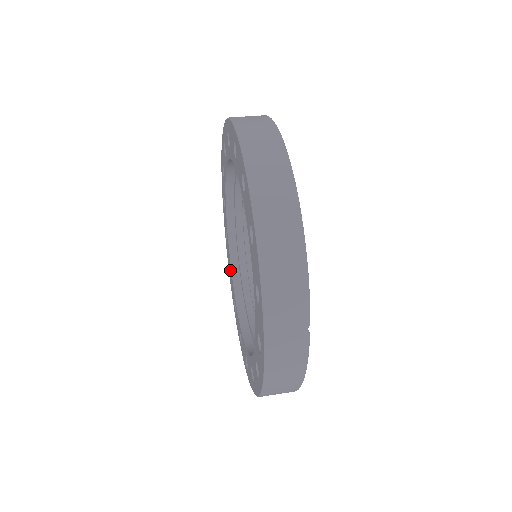
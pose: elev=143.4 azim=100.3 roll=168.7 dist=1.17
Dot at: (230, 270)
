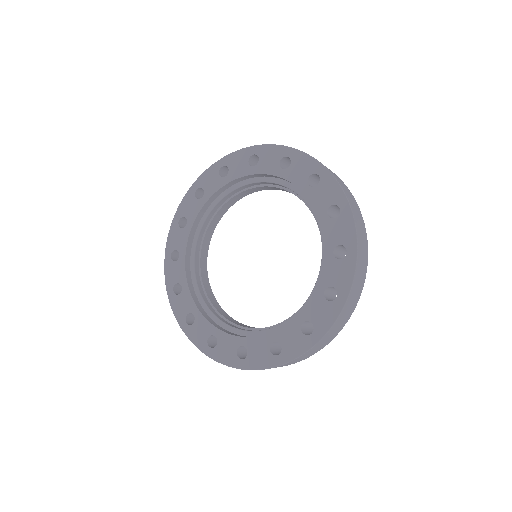
Dot at: (172, 253)
